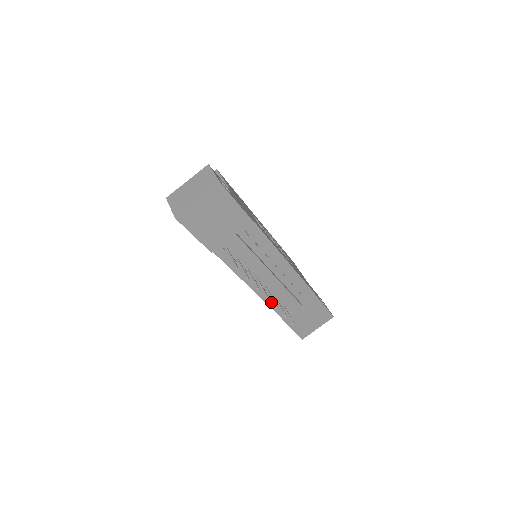
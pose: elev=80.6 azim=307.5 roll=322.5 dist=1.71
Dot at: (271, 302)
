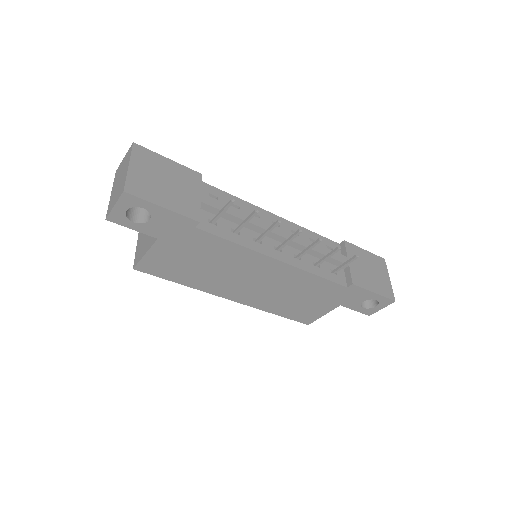
Dot at: (318, 272)
